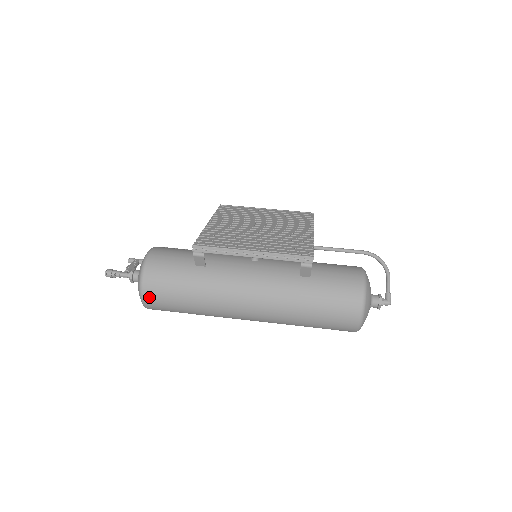
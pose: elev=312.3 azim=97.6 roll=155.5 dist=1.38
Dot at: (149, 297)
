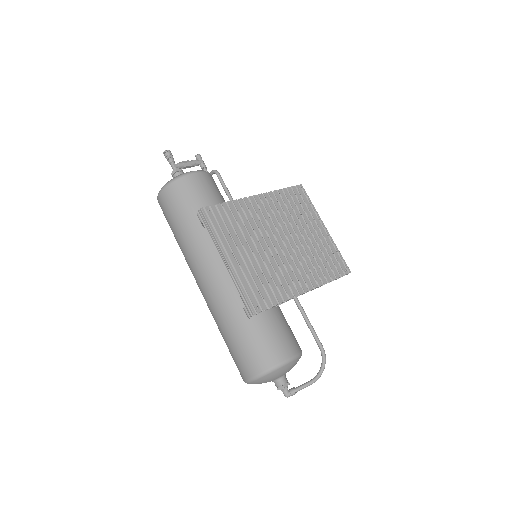
Dot at: (160, 202)
